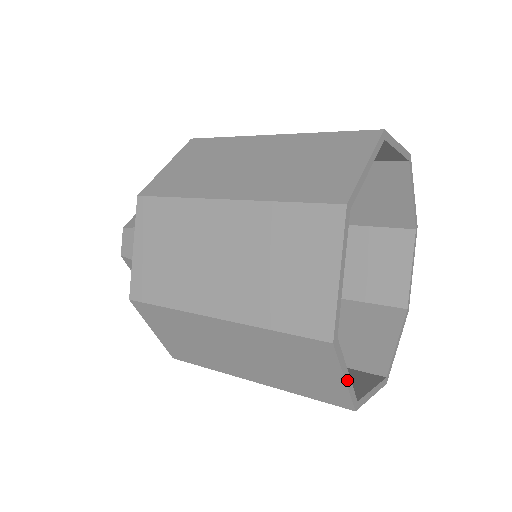
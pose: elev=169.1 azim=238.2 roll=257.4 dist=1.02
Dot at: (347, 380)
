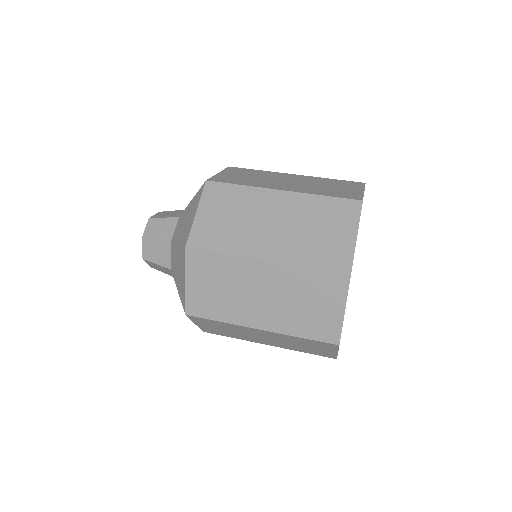
Dot at: occluded
